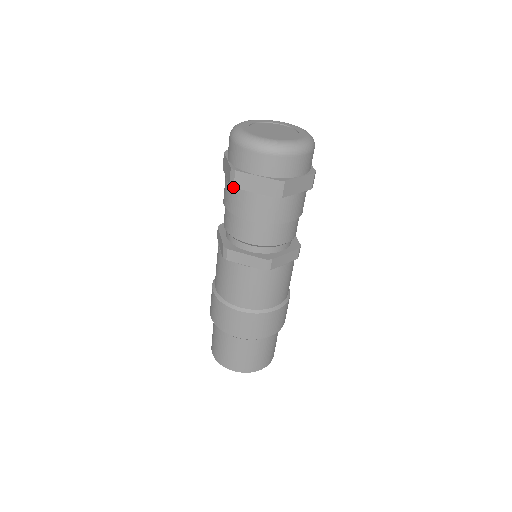
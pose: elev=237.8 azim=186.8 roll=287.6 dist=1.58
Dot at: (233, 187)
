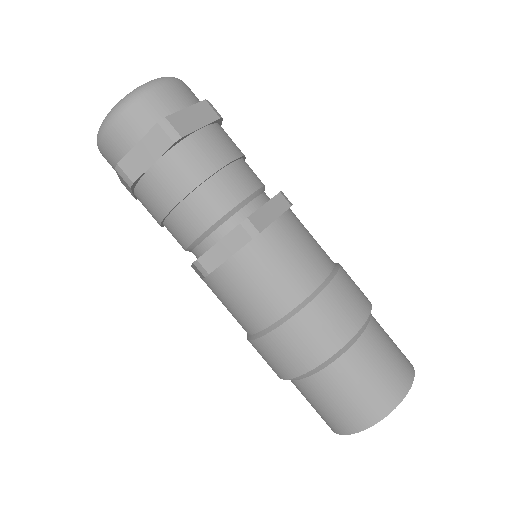
Dot at: (136, 199)
